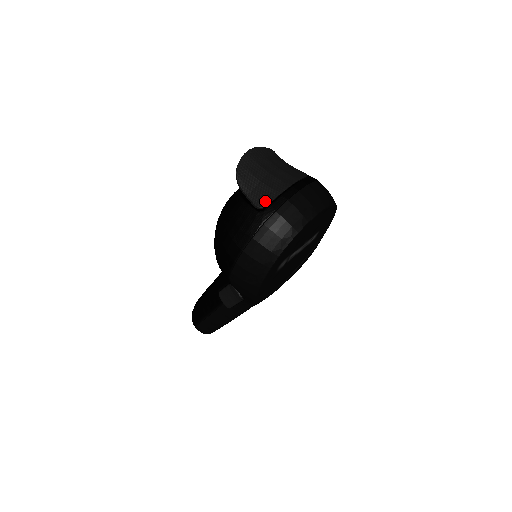
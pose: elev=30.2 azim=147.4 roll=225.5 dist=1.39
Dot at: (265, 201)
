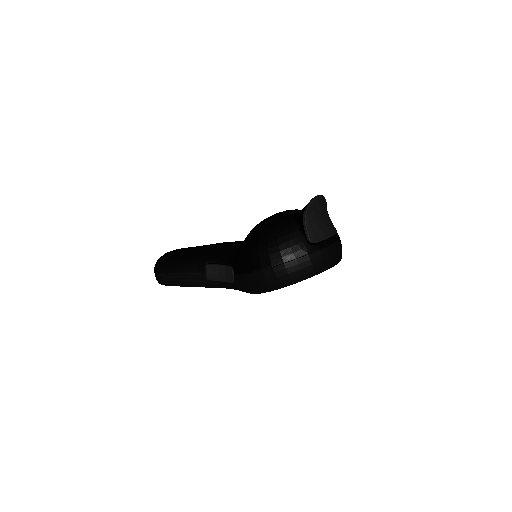
Dot at: (316, 239)
